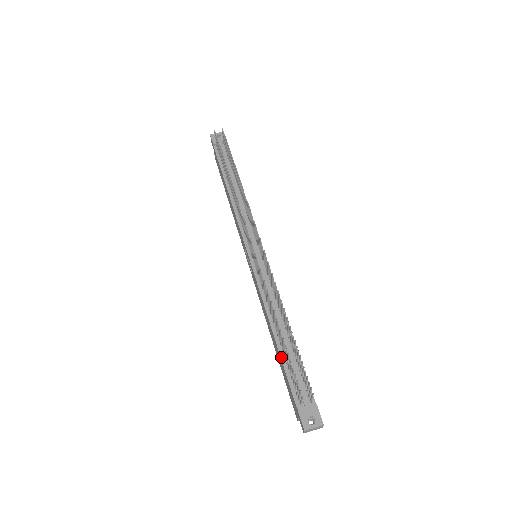
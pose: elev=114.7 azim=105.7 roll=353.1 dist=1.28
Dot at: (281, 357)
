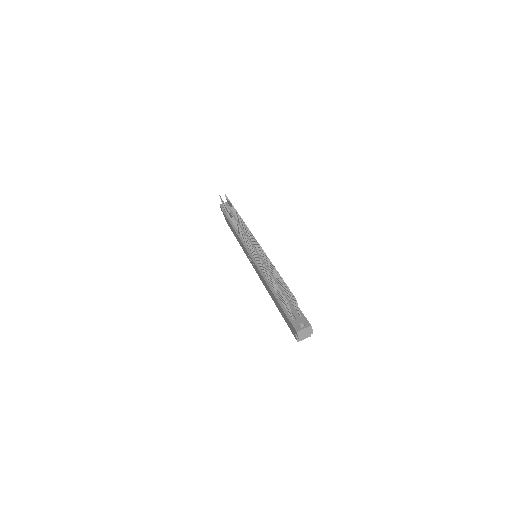
Dot at: (276, 299)
